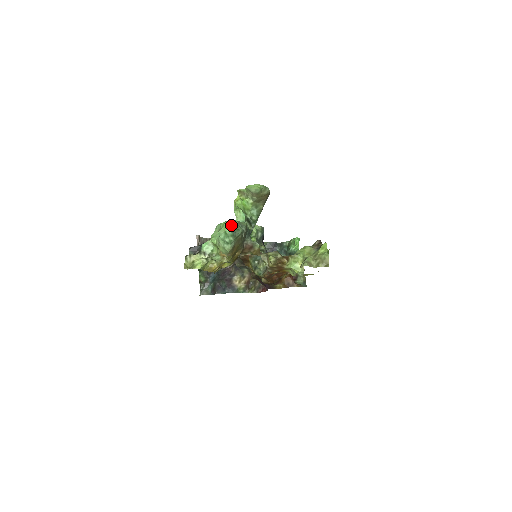
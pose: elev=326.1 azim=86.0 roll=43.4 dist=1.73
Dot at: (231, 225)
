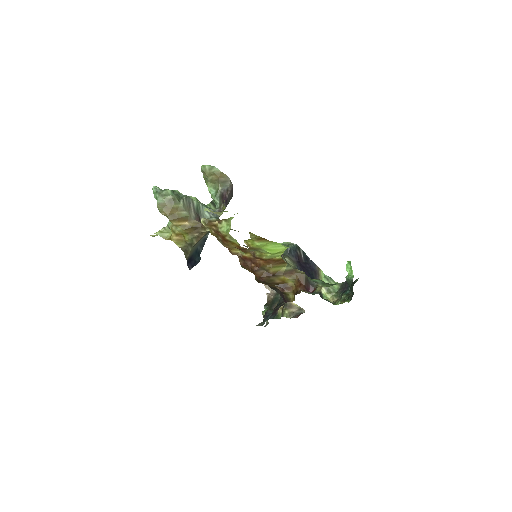
Dot at: occluded
